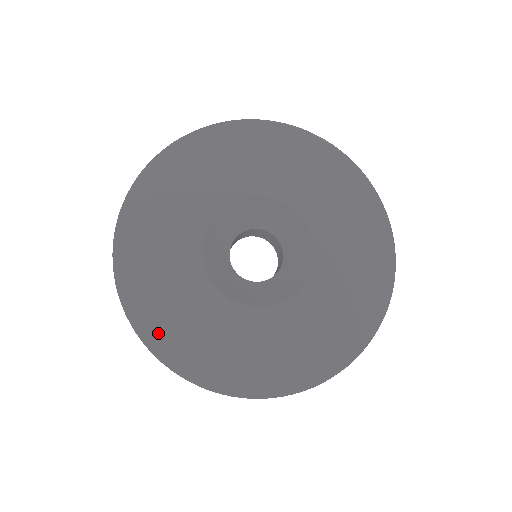
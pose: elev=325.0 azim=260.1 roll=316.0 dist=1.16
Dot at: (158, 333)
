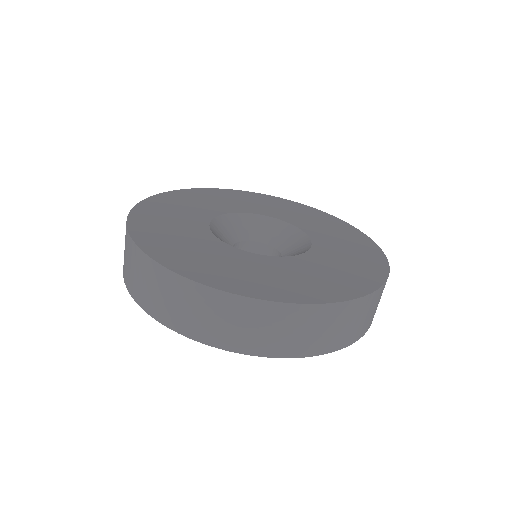
Dot at: (278, 292)
